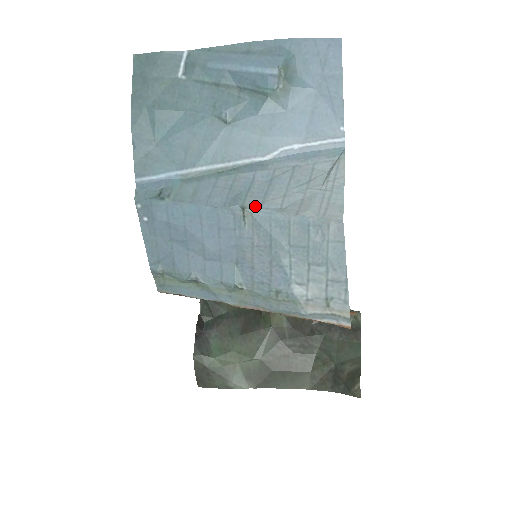
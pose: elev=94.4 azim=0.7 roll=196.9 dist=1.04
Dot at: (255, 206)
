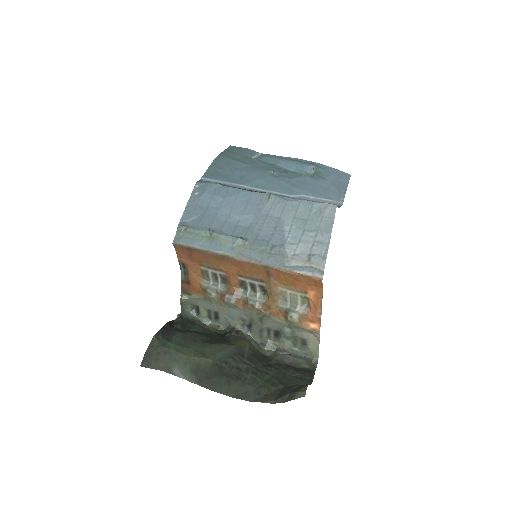
Dot at: (279, 196)
